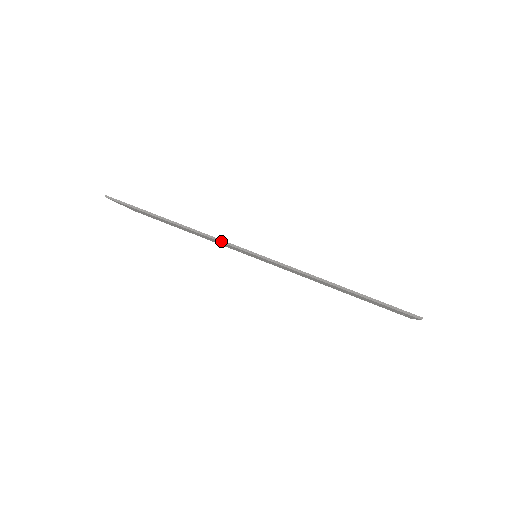
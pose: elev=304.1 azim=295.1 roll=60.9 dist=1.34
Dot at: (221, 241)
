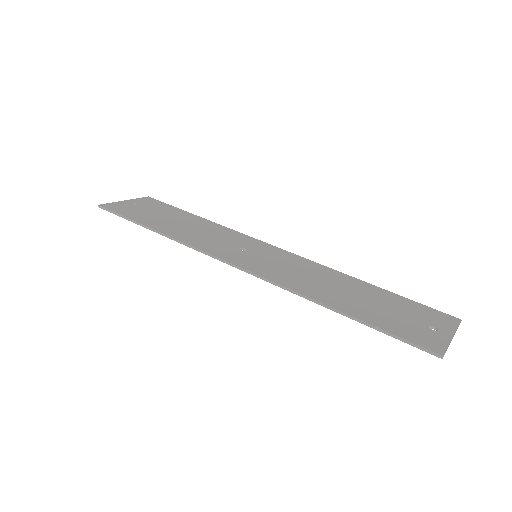
Dot at: (205, 253)
